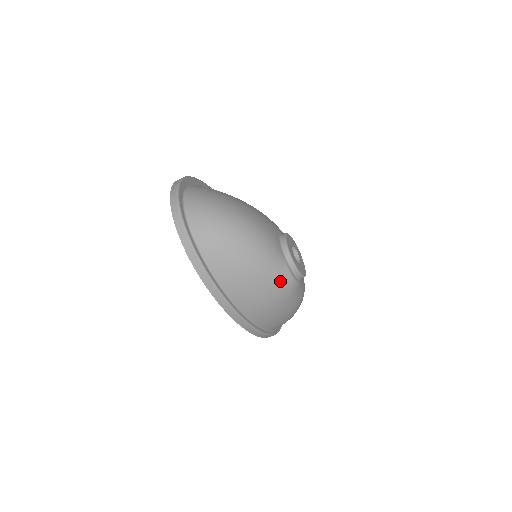
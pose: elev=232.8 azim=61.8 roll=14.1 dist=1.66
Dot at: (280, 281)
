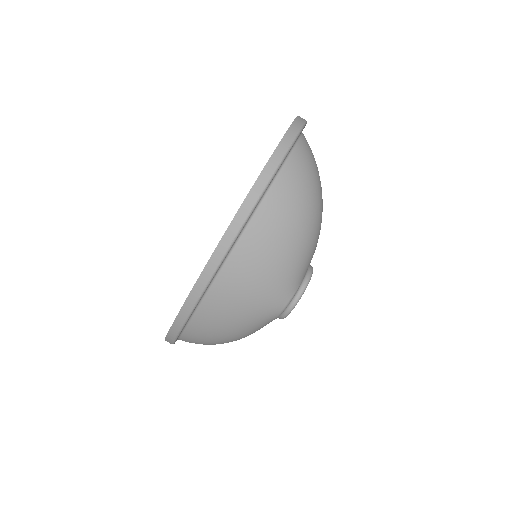
Dot at: (282, 289)
